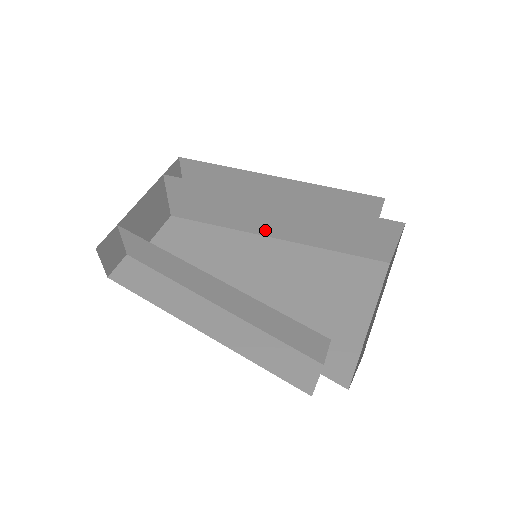
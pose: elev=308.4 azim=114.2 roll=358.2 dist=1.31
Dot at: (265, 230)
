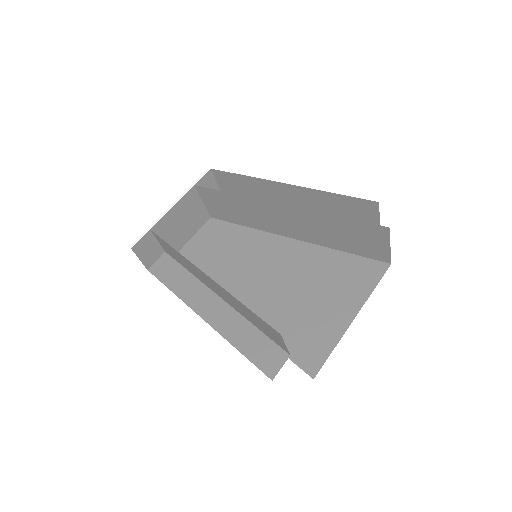
Dot at: (280, 231)
